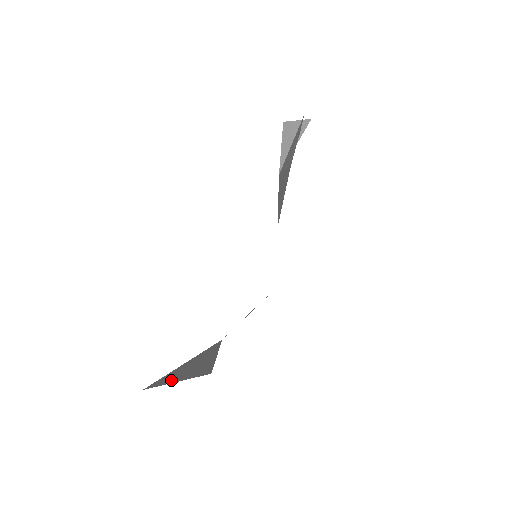
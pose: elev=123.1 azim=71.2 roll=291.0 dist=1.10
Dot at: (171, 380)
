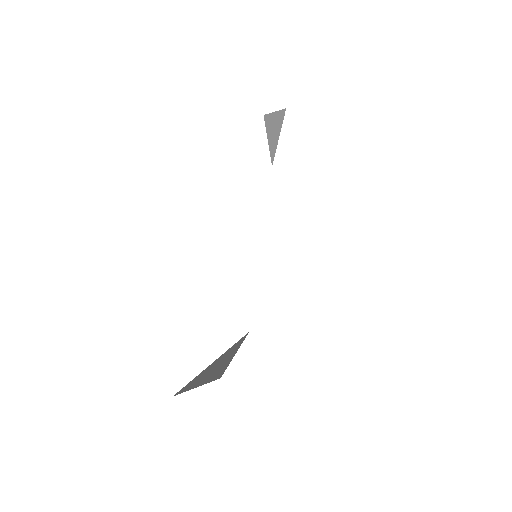
Dot at: (194, 385)
